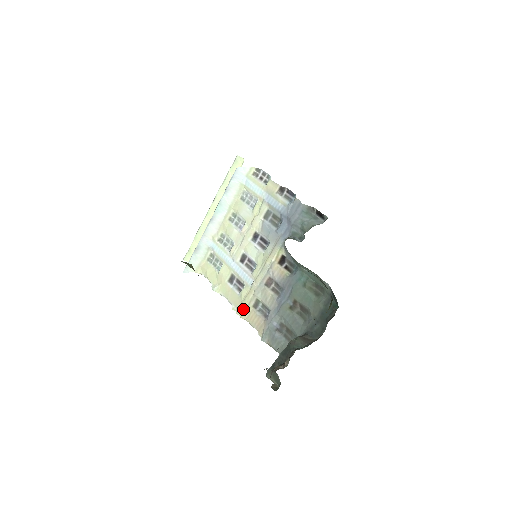
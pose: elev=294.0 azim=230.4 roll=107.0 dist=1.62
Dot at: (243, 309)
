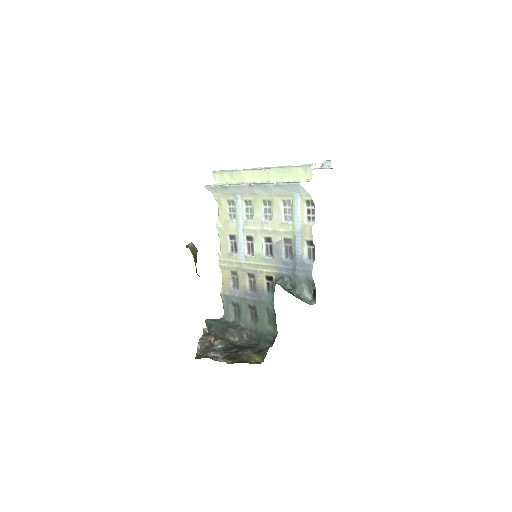
Dot at: (224, 264)
